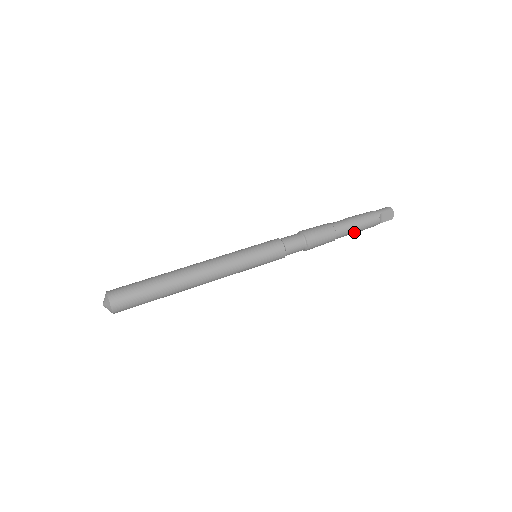
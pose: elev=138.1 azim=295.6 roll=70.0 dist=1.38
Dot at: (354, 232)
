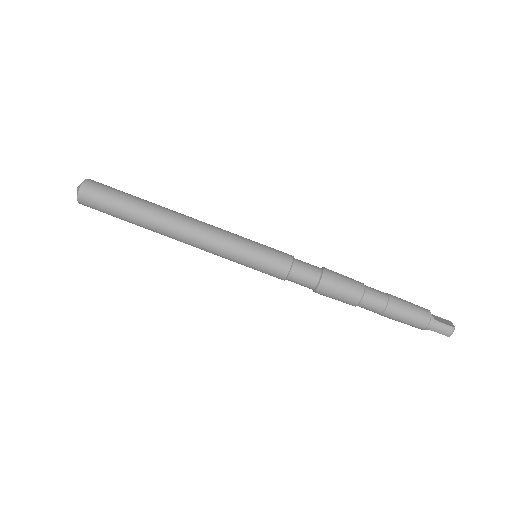
Dot at: occluded
